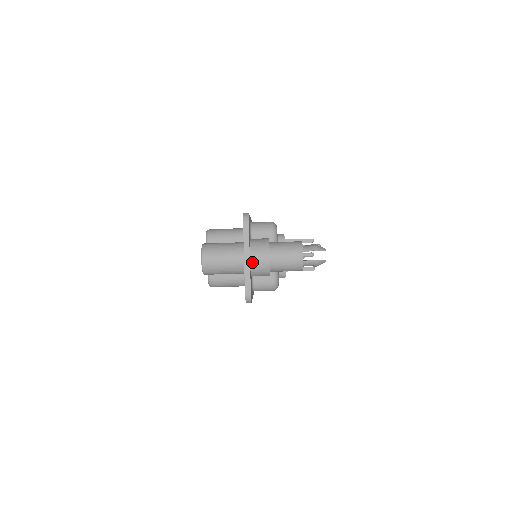
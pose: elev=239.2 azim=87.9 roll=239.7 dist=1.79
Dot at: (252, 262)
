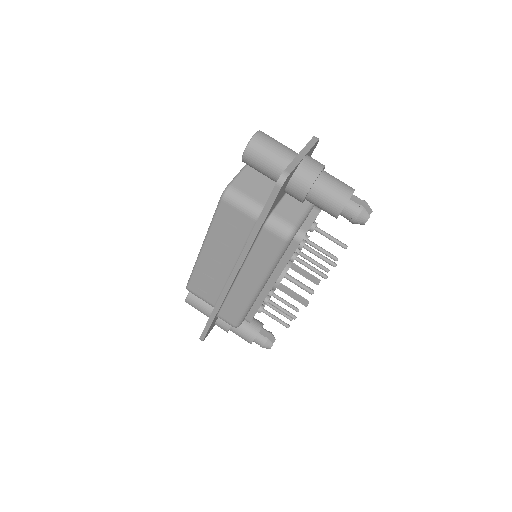
Dot at: (305, 161)
